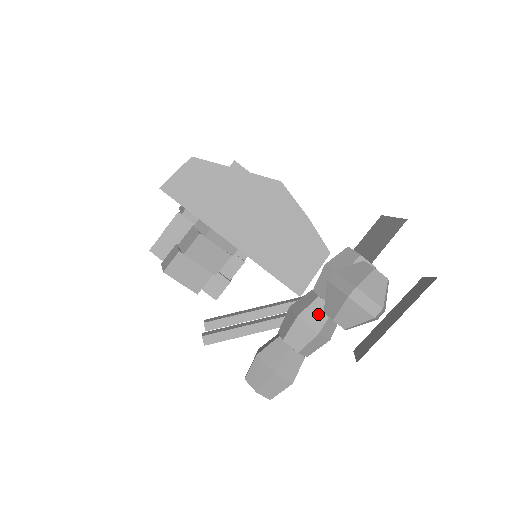
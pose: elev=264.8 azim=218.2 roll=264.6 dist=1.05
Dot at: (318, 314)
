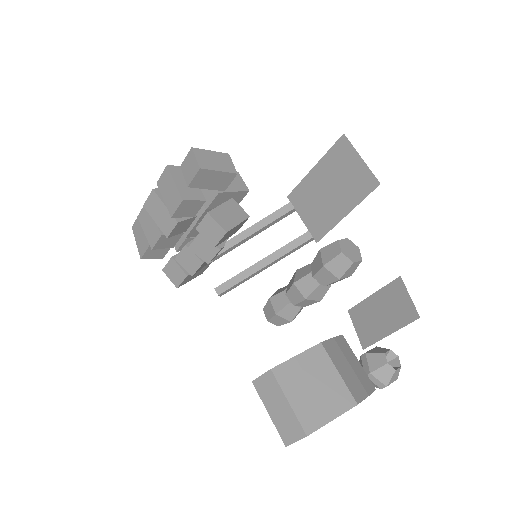
Dot at: (320, 293)
